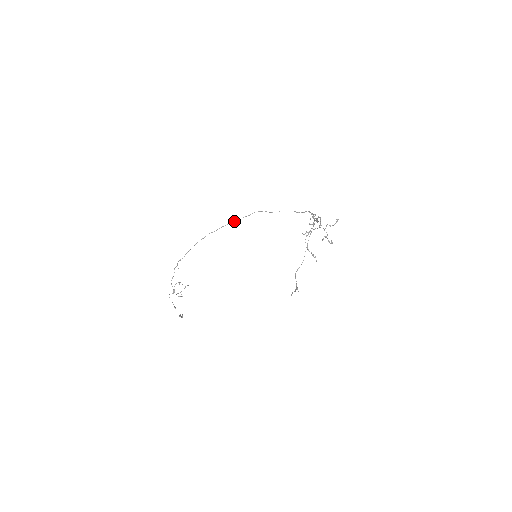
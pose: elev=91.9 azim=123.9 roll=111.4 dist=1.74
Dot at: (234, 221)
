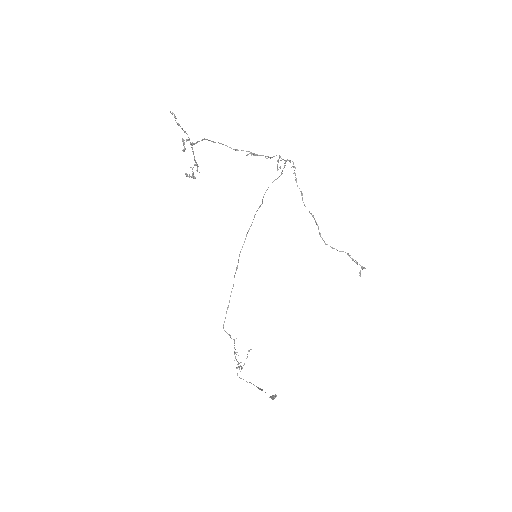
Dot at: occluded
